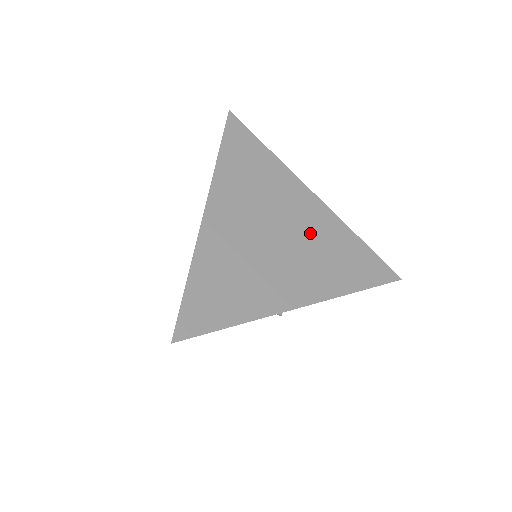
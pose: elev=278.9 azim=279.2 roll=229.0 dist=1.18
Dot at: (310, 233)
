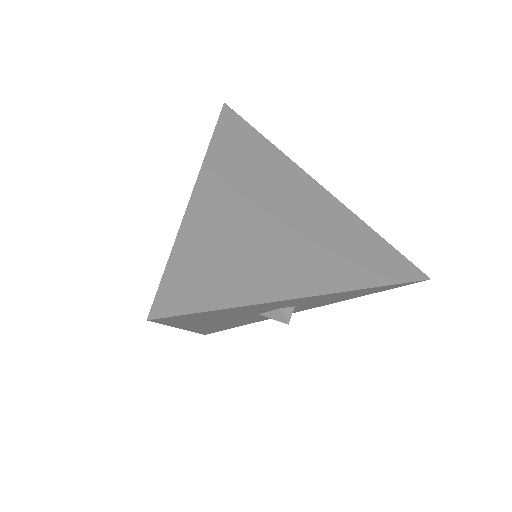
Dot at: (319, 221)
